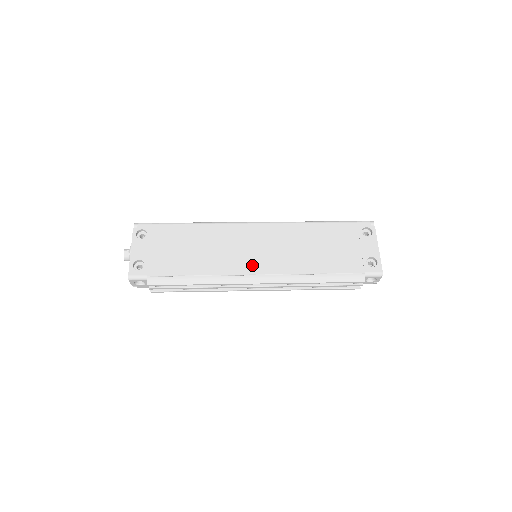
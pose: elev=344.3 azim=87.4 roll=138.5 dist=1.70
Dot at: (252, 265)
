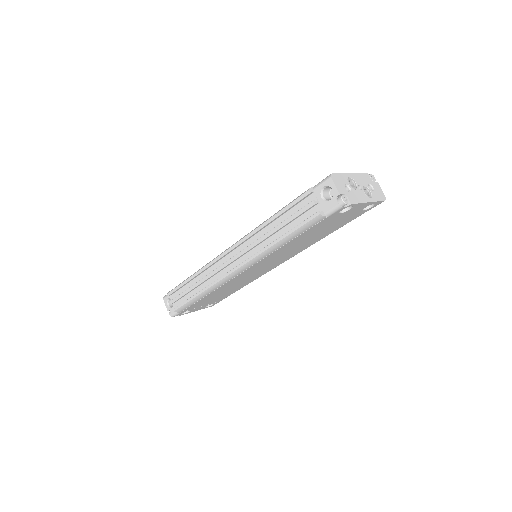
Dot at: occluded
